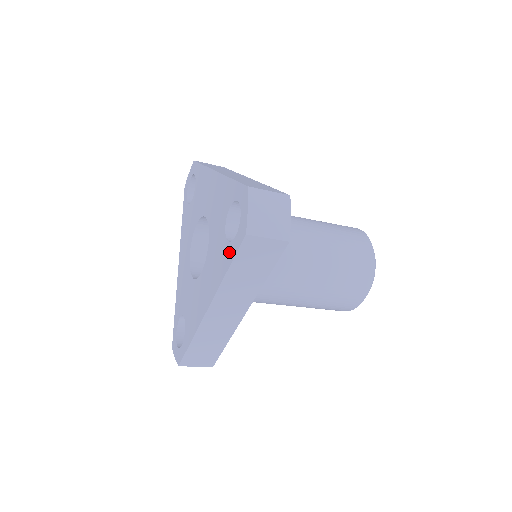
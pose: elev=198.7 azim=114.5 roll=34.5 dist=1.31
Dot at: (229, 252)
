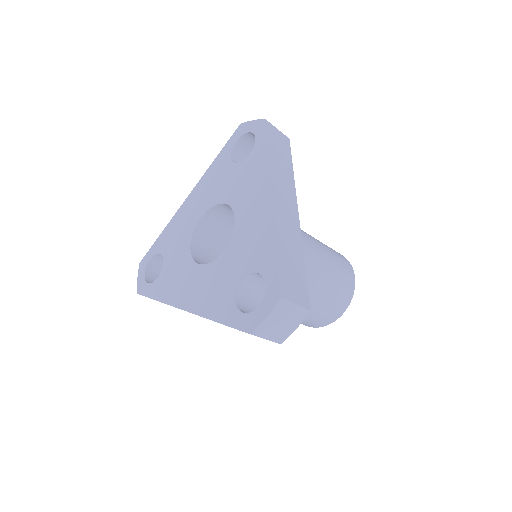
Dot at: (230, 312)
